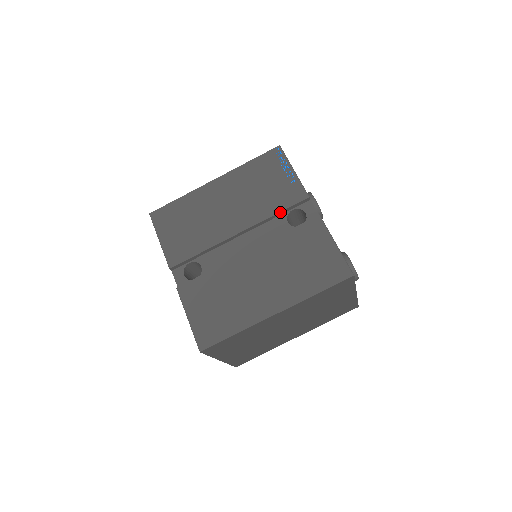
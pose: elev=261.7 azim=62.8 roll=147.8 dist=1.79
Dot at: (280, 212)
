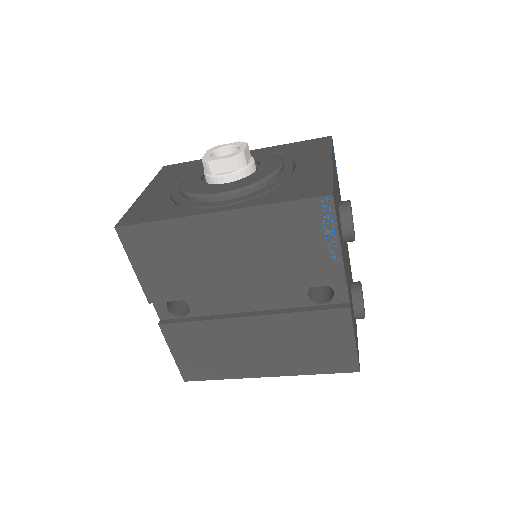
Dot at: (302, 287)
